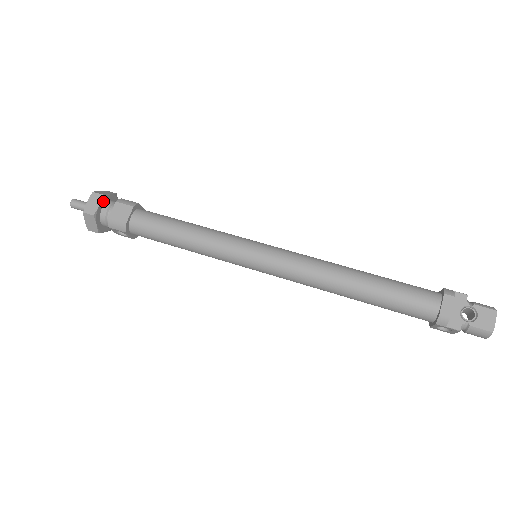
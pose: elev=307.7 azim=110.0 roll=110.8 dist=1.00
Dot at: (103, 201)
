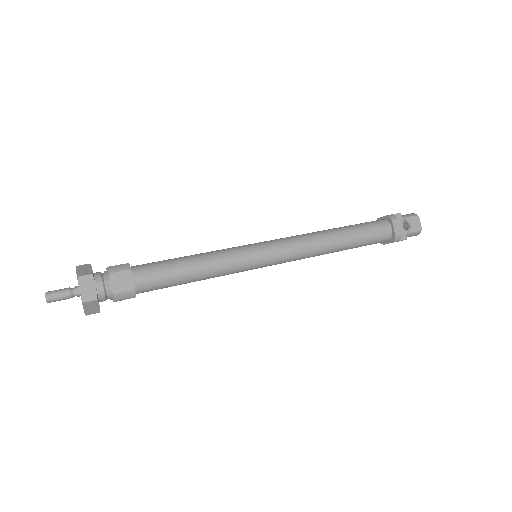
Dot at: (94, 280)
